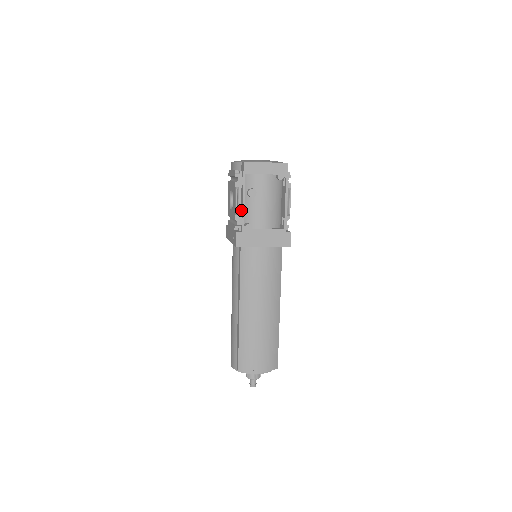
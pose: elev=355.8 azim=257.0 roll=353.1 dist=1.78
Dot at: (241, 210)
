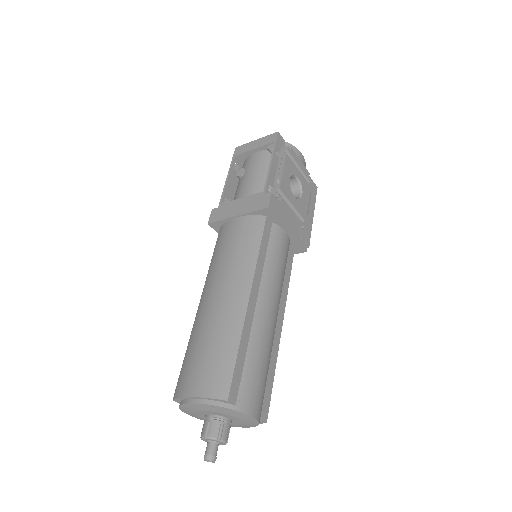
Dot at: (228, 192)
